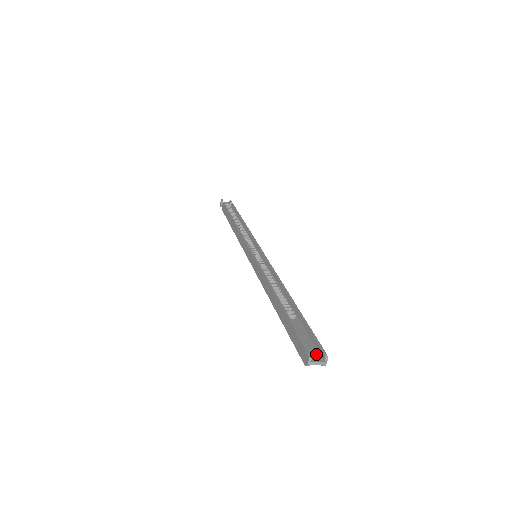
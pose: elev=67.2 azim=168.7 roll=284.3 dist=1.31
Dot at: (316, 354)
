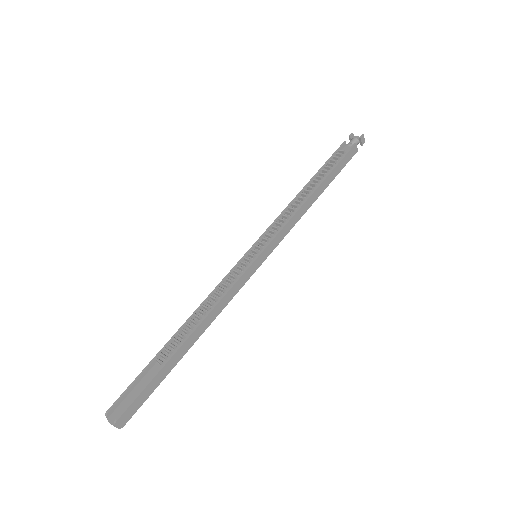
Dot at: (120, 414)
